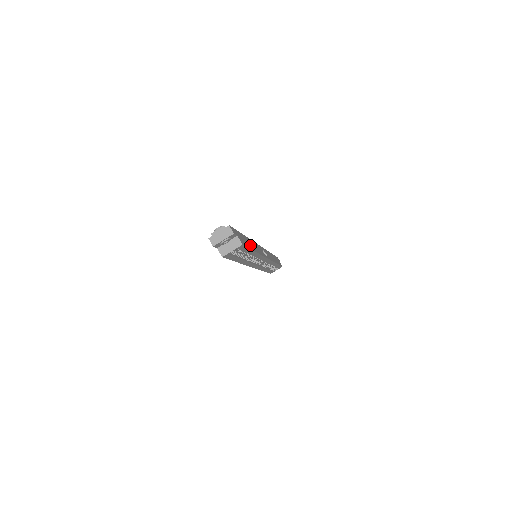
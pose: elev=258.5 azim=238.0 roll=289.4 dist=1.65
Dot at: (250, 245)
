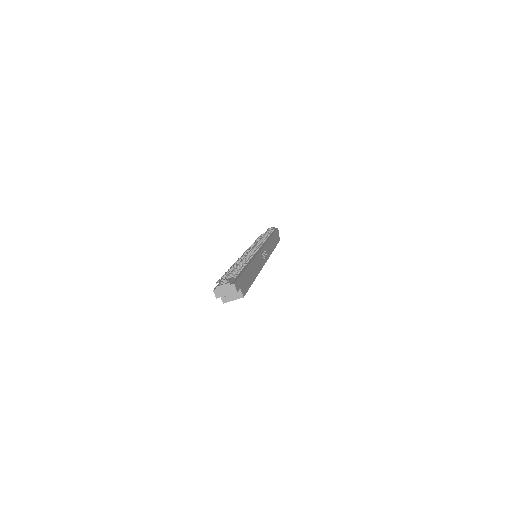
Dot at: (251, 276)
